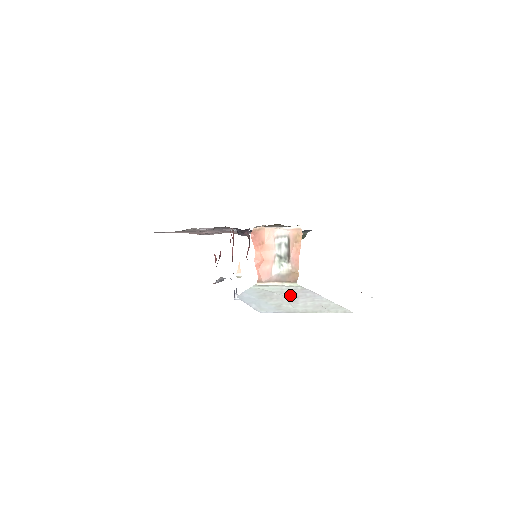
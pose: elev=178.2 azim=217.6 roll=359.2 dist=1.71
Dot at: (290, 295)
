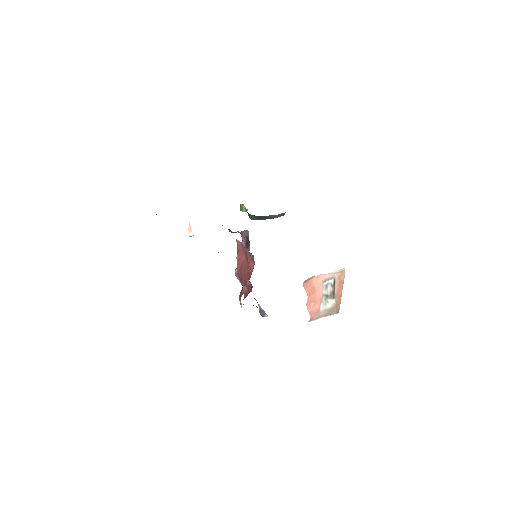
Dot at: occluded
